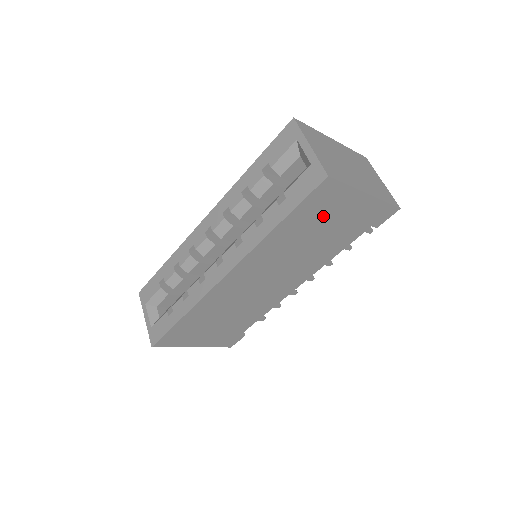
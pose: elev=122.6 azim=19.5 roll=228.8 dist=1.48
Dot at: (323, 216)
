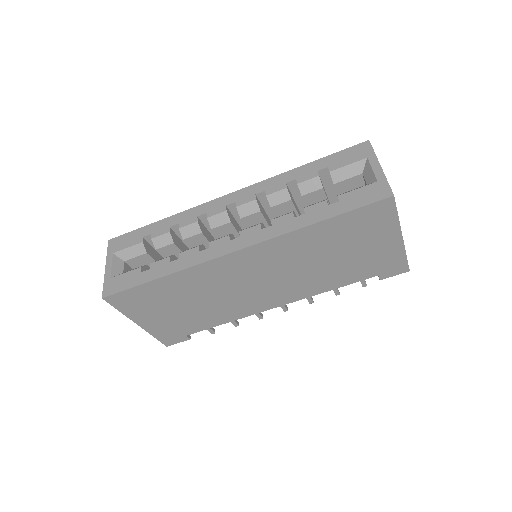
Dot at: (357, 237)
